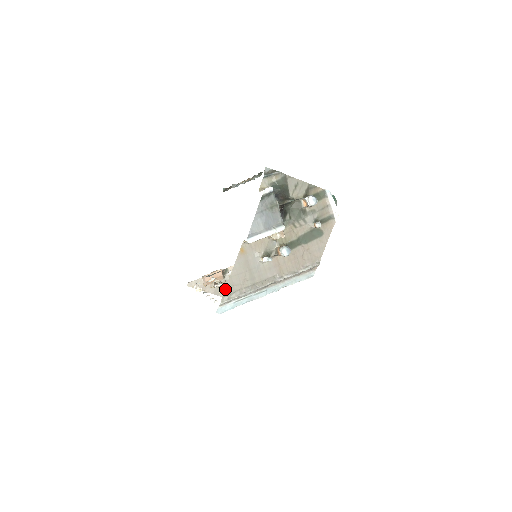
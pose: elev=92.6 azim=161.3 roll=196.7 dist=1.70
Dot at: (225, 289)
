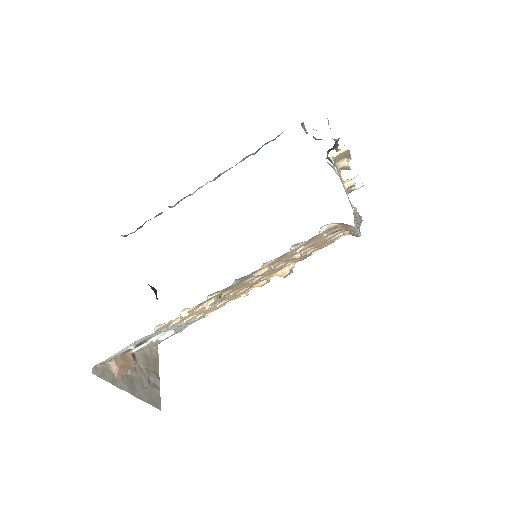
Dot at: occluded
